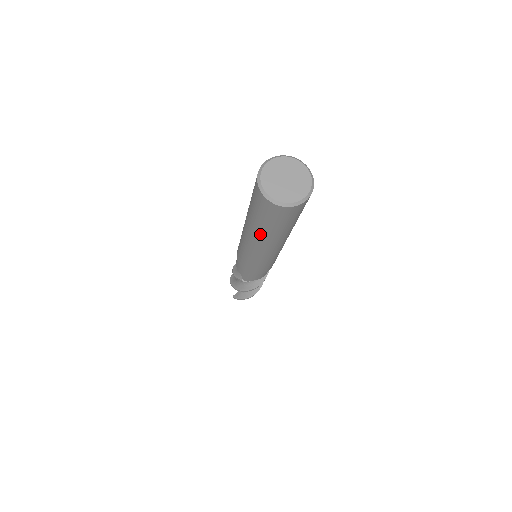
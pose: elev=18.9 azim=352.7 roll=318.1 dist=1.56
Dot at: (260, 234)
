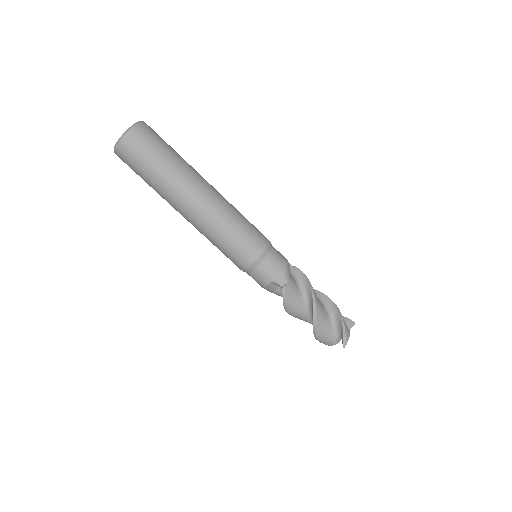
Dot at: (173, 183)
